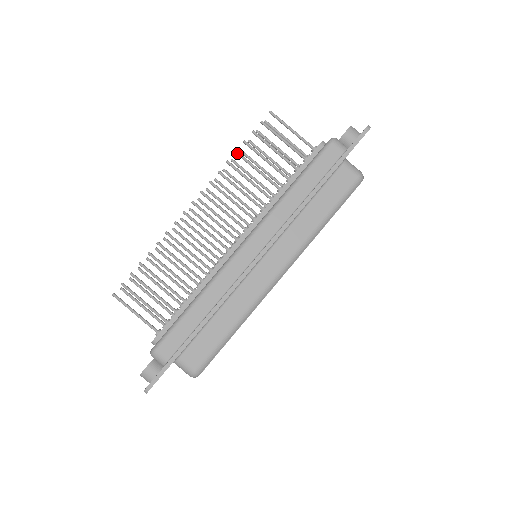
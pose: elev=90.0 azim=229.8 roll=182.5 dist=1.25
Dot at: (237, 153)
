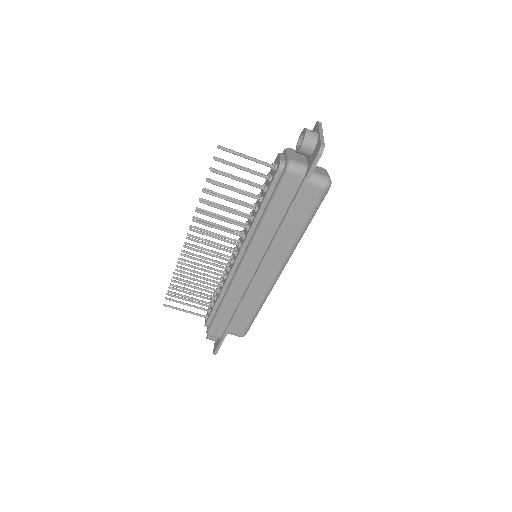
Dot at: occluded
